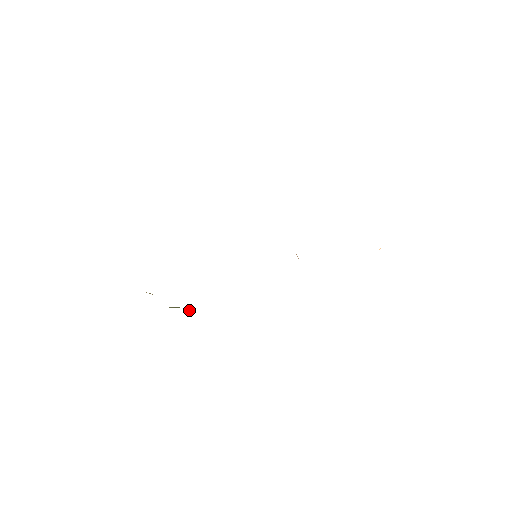
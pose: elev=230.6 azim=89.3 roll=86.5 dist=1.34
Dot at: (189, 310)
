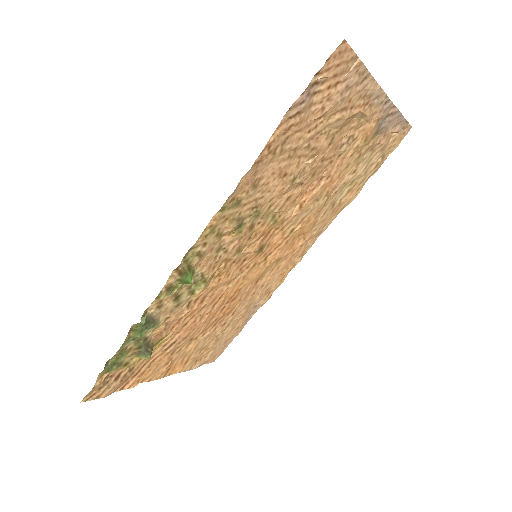
Dot at: (142, 319)
